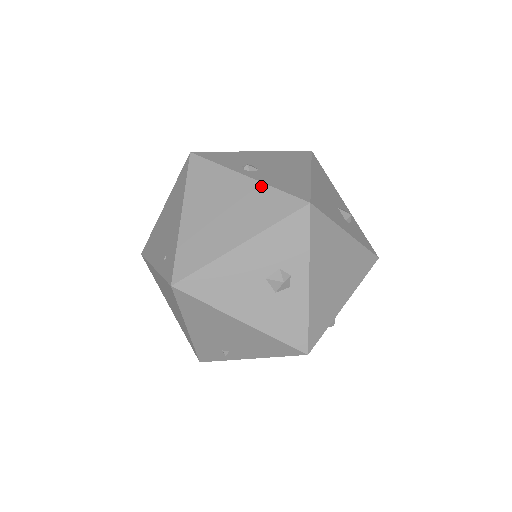
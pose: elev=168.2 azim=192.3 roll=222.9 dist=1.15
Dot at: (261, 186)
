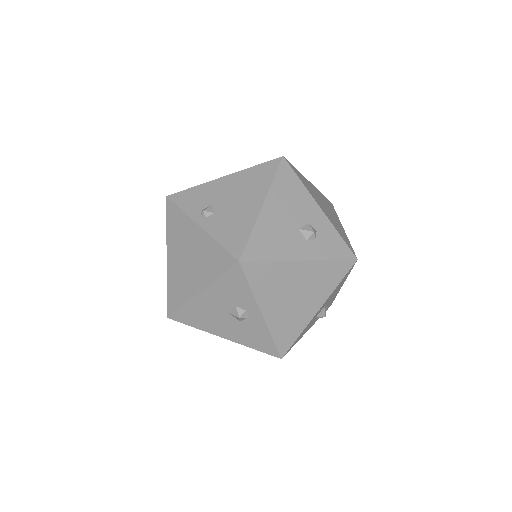
Dot at: (209, 239)
